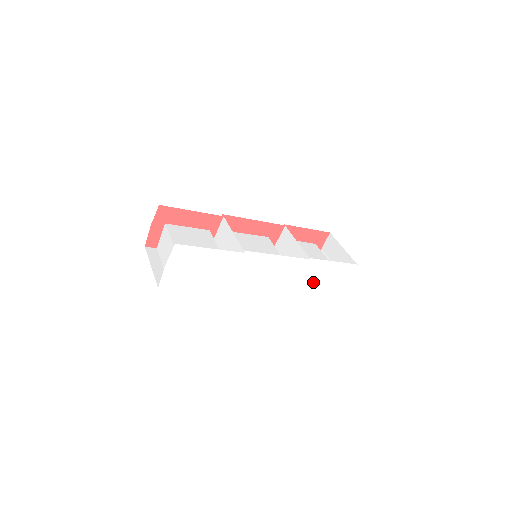
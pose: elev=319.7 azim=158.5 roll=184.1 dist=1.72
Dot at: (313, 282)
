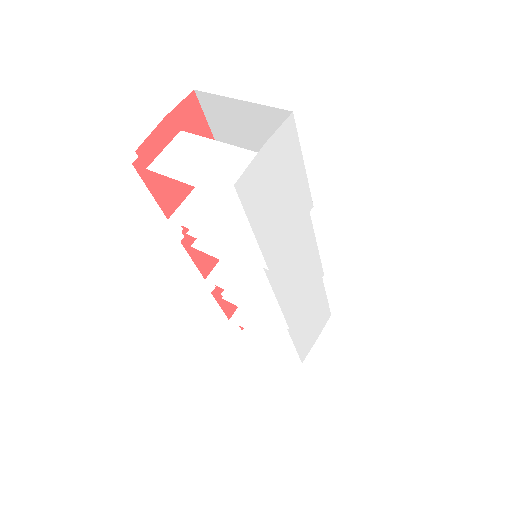
Dot at: (305, 320)
